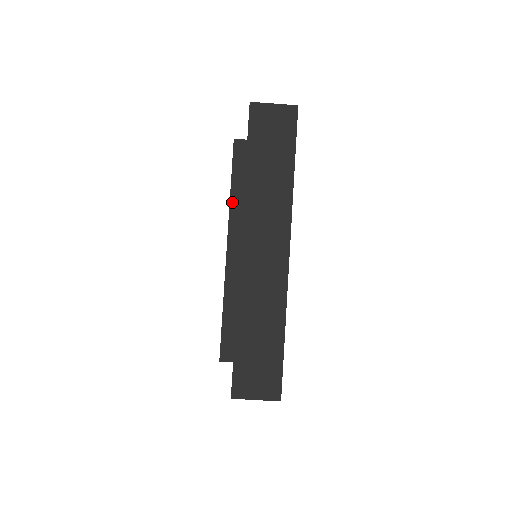
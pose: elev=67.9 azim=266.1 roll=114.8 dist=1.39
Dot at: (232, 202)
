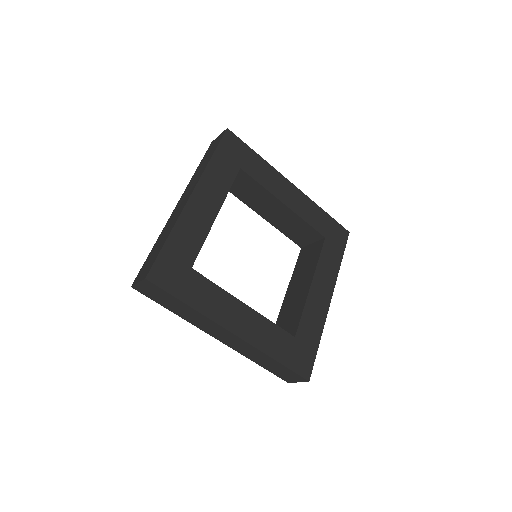
Dot at: occluded
